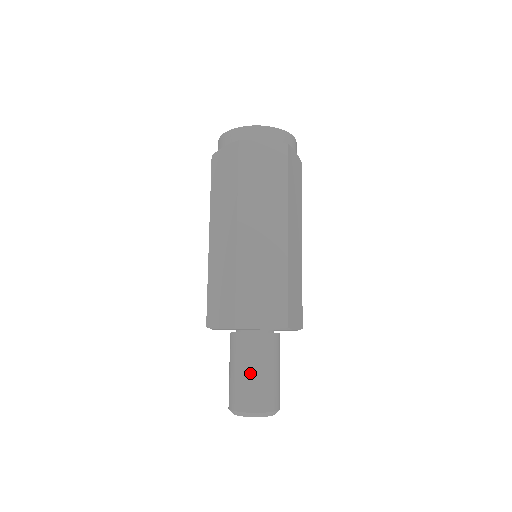
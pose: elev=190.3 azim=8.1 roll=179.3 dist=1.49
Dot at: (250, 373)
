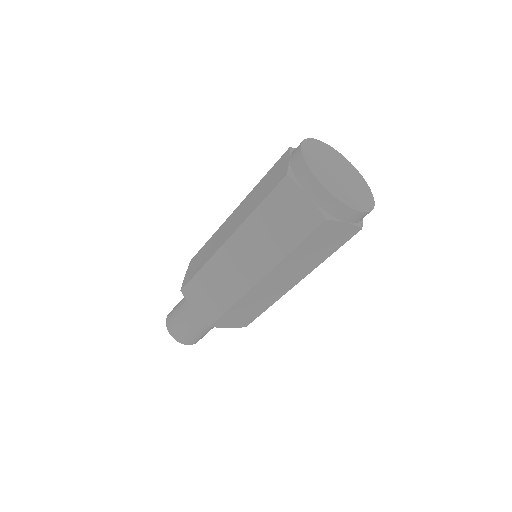
Dot at: (182, 316)
